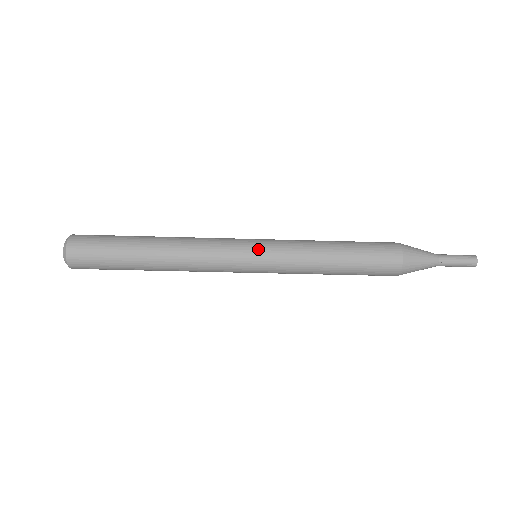
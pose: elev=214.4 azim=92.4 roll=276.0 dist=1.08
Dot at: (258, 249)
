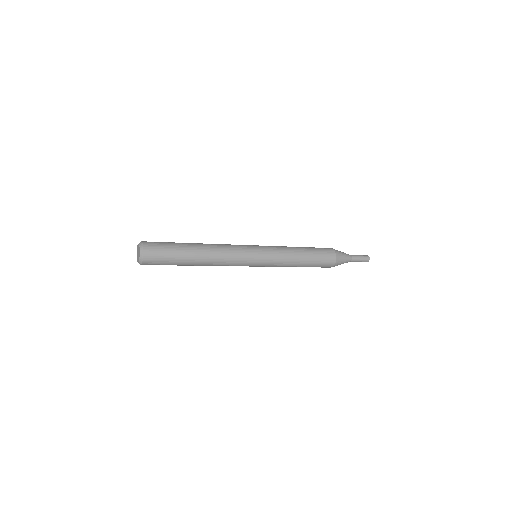
Dot at: (261, 261)
